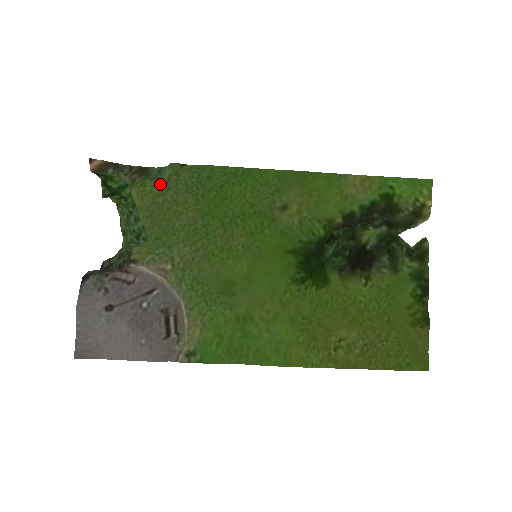
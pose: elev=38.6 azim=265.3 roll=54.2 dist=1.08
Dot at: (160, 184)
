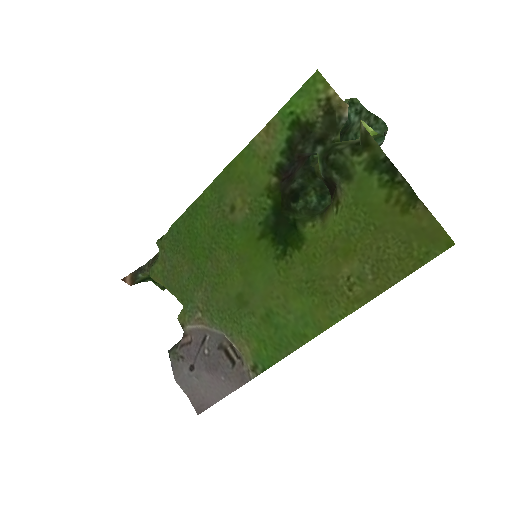
Dot at: (159, 263)
